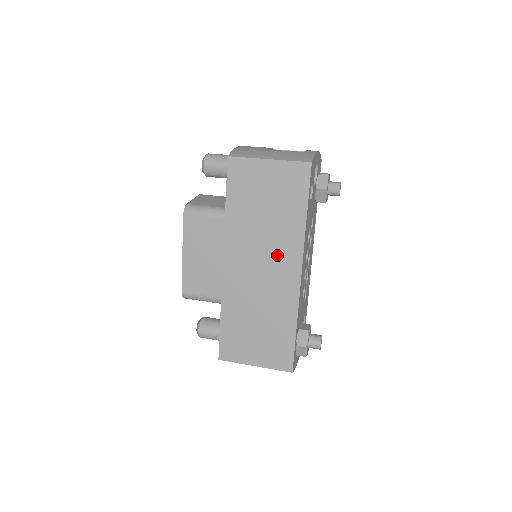
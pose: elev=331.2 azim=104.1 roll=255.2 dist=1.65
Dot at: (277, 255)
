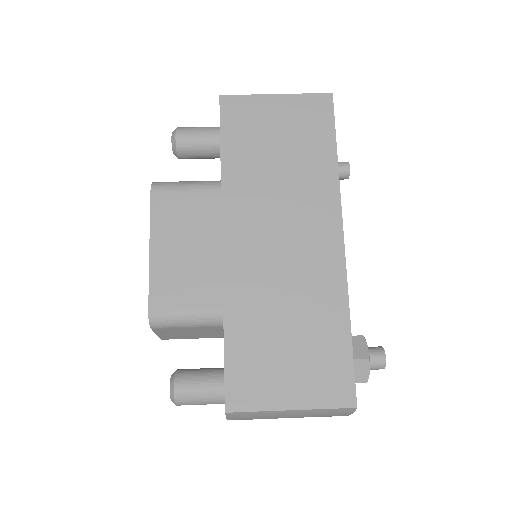
Dot at: (304, 216)
